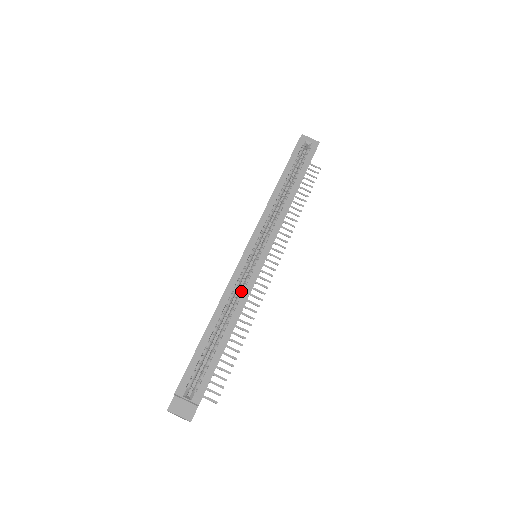
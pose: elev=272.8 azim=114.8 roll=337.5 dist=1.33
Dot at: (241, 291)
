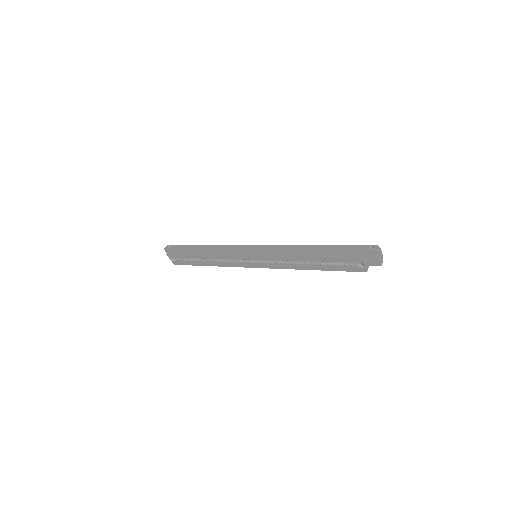
Dot at: (228, 261)
